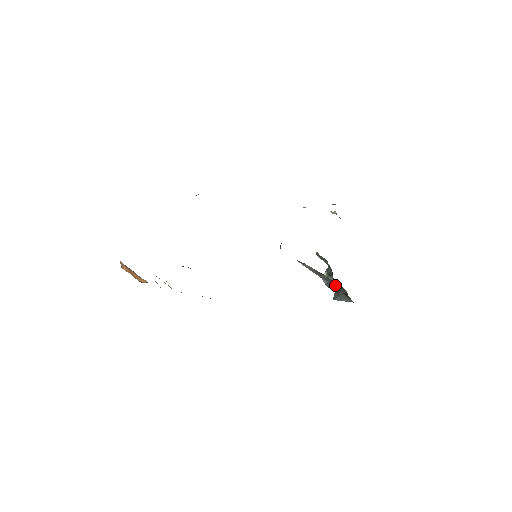
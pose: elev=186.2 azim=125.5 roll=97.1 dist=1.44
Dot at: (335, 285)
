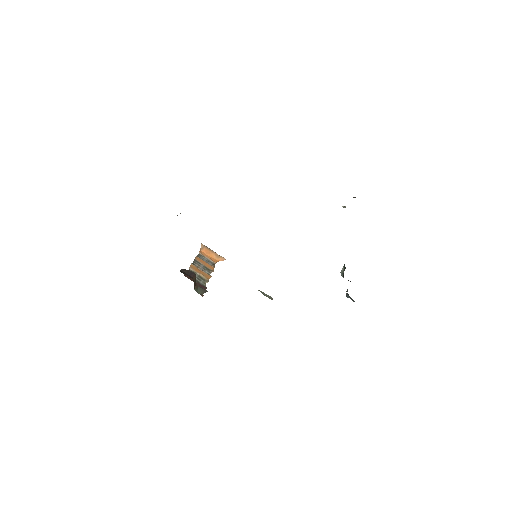
Dot at: occluded
